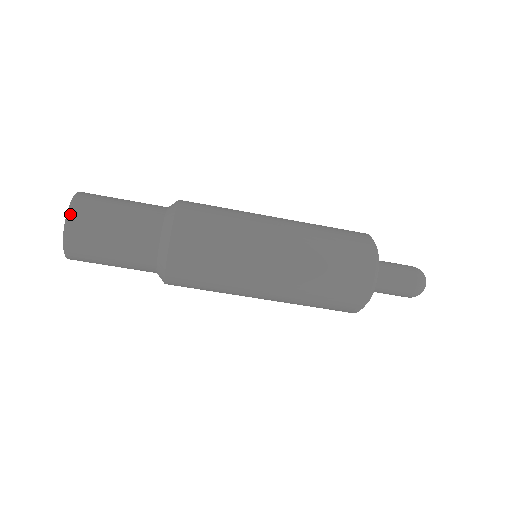
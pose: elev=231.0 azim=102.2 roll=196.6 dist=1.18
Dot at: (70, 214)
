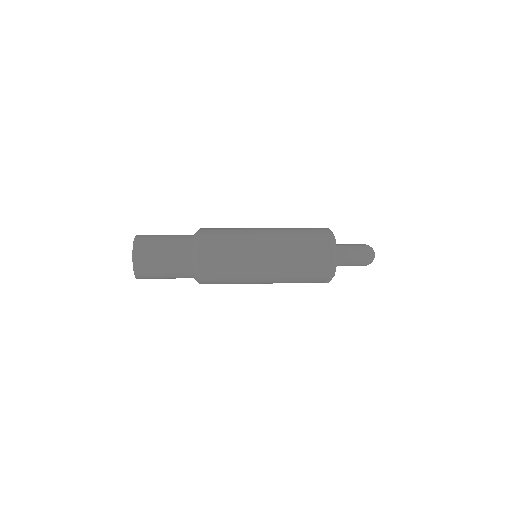
Dot at: (134, 256)
